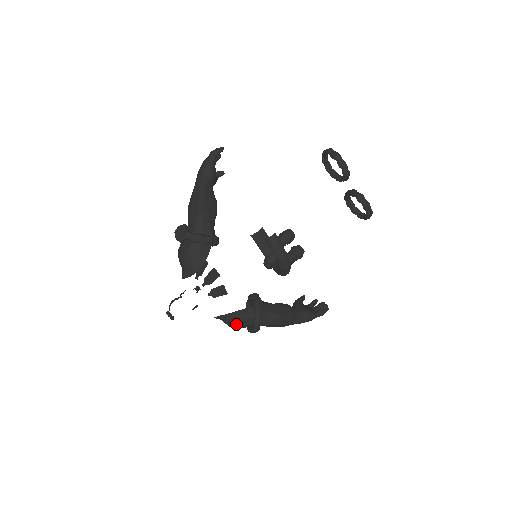
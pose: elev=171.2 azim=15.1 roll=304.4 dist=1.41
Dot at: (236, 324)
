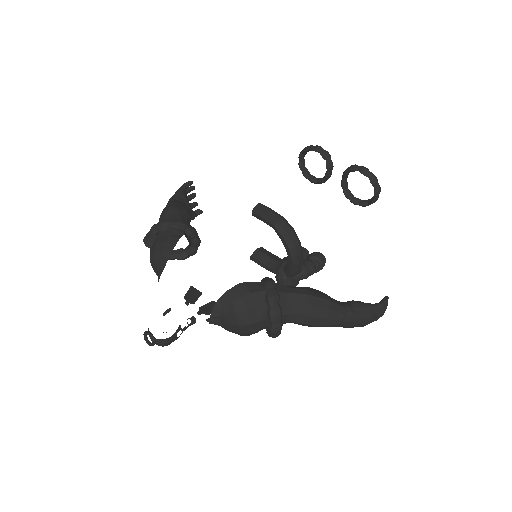
Dot at: (241, 308)
